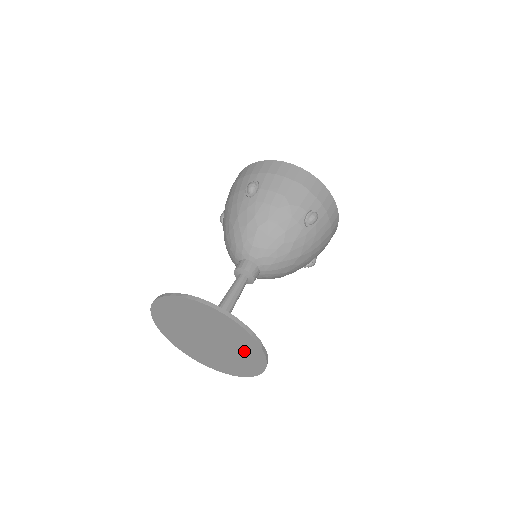
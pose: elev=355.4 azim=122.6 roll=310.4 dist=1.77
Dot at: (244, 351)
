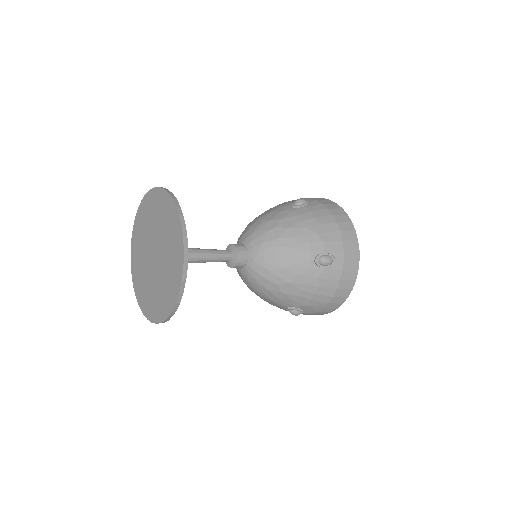
Dot at: (169, 281)
